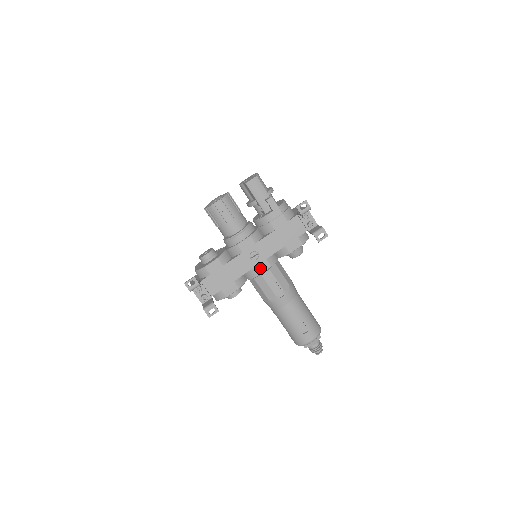
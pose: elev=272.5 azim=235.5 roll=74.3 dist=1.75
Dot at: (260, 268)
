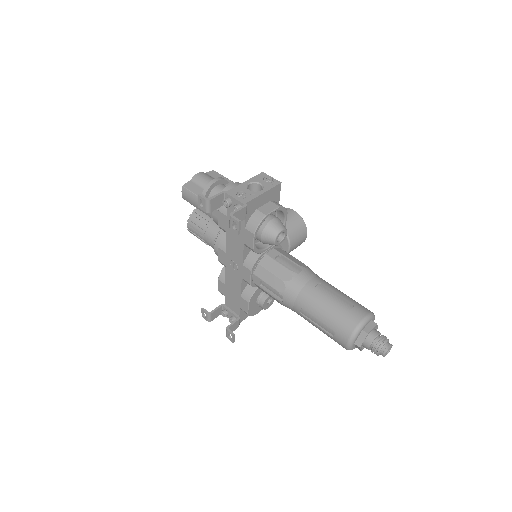
Dot at: (246, 276)
